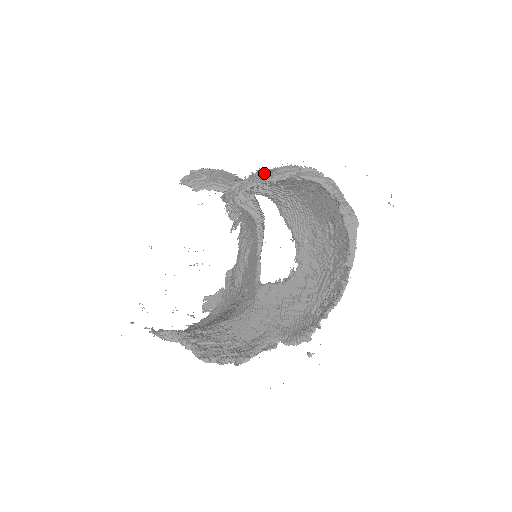
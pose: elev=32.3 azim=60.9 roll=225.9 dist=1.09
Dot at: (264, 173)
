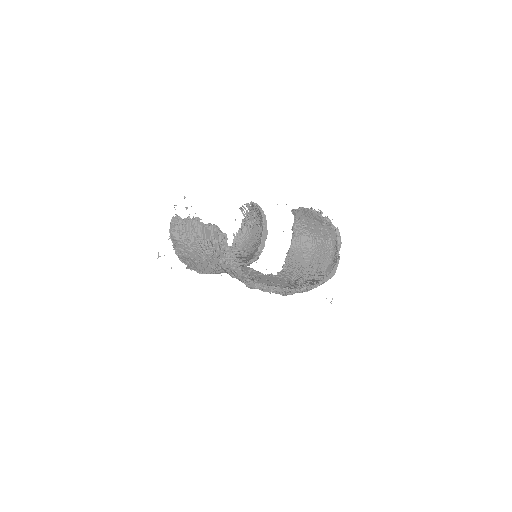
Dot at: occluded
